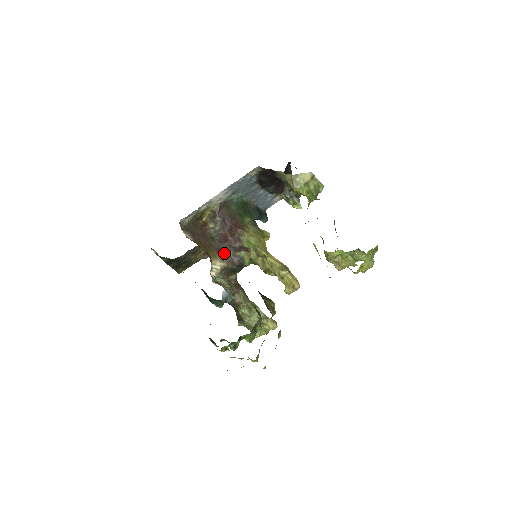
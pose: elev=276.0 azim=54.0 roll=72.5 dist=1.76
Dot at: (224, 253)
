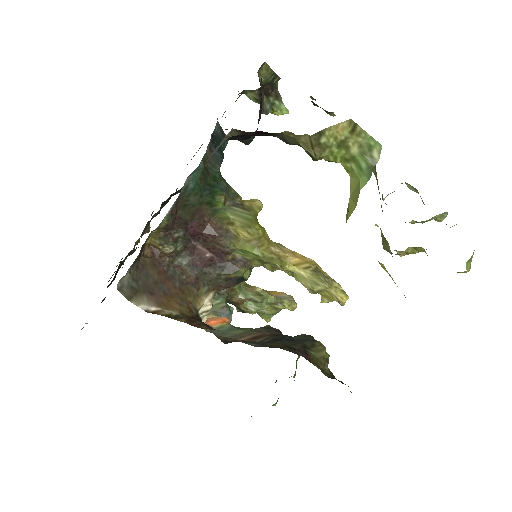
Dot at: (208, 282)
